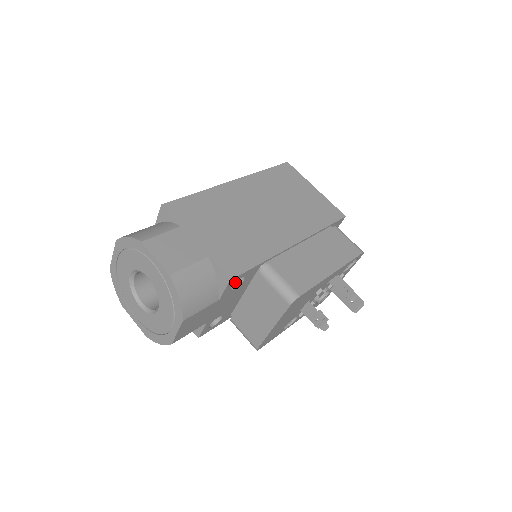
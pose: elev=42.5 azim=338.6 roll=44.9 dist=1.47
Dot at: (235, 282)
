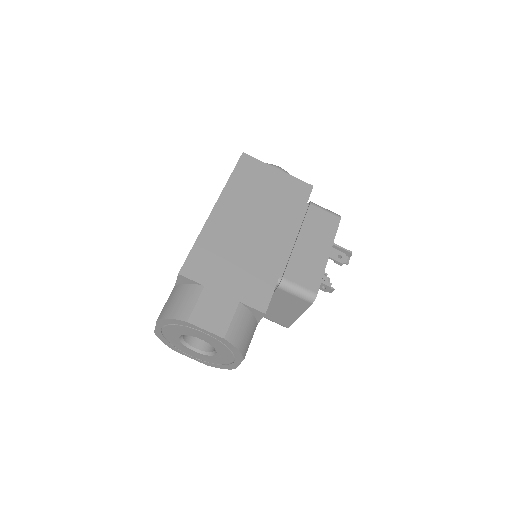
Dot at: occluded
